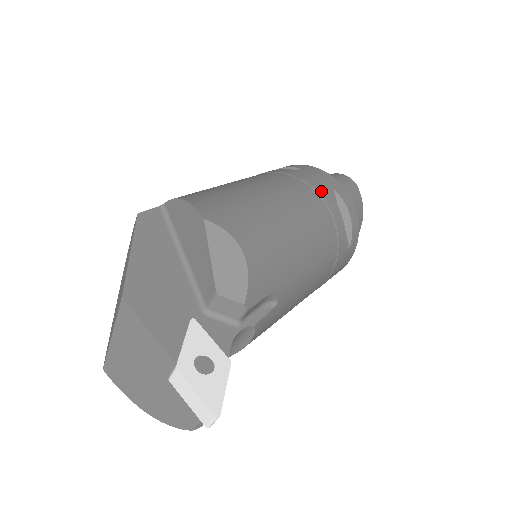
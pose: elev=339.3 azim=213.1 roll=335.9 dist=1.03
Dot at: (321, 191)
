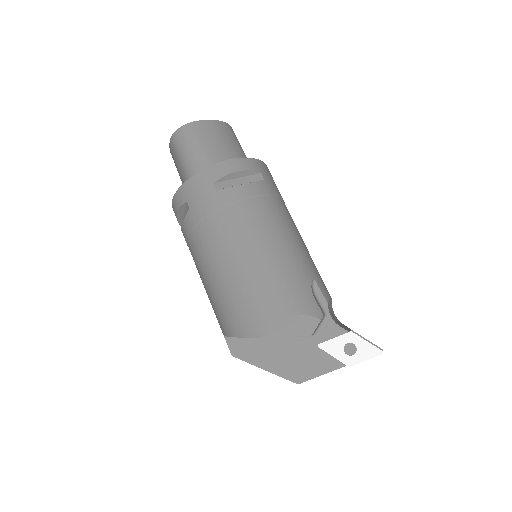
Dot at: (219, 202)
